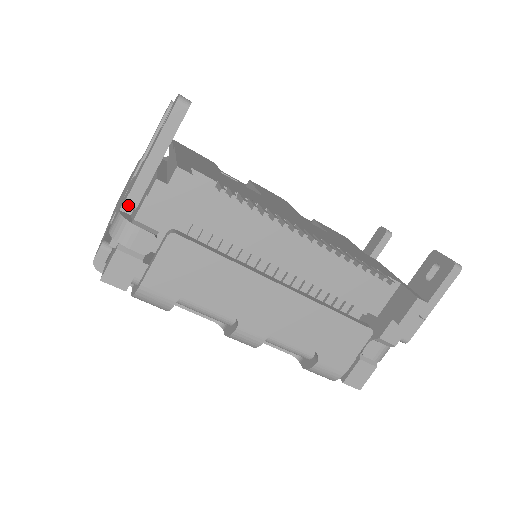
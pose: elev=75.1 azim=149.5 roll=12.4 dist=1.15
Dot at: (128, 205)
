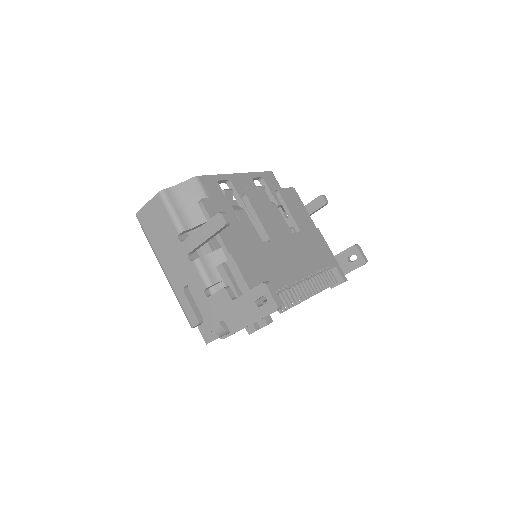
Dot at: occluded
